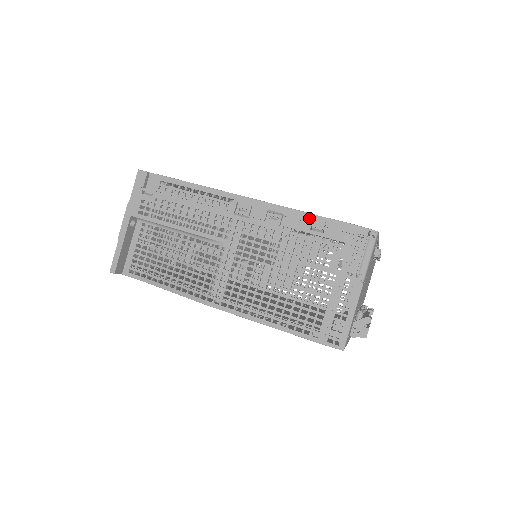
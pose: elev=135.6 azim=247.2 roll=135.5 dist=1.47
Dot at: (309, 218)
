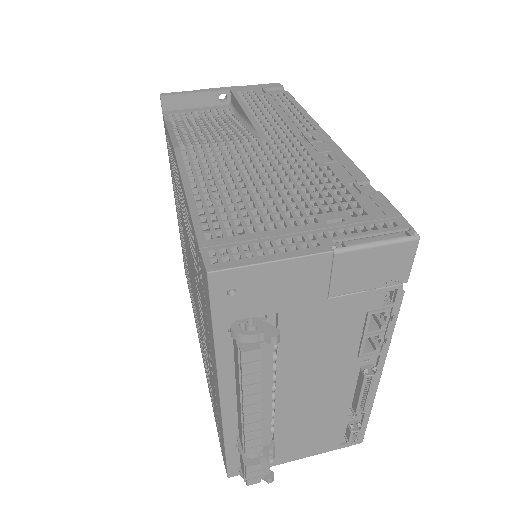
Dot at: (361, 178)
